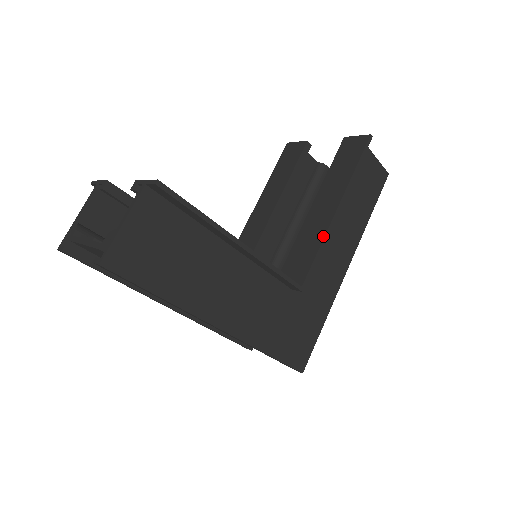
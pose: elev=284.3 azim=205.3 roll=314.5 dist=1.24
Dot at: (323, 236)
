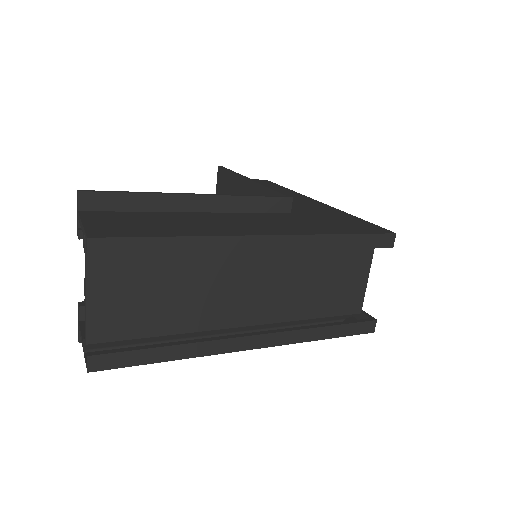
Dot at: (260, 186)
